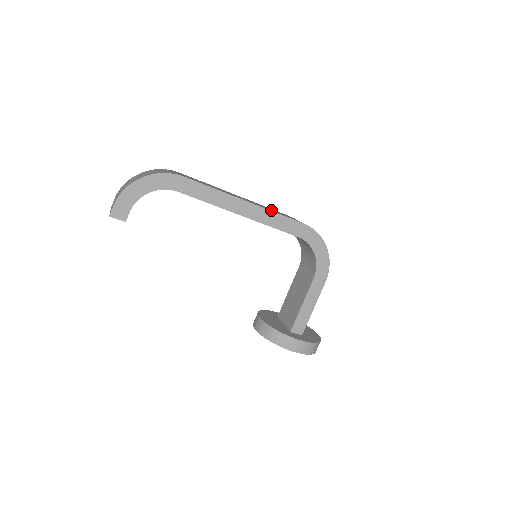
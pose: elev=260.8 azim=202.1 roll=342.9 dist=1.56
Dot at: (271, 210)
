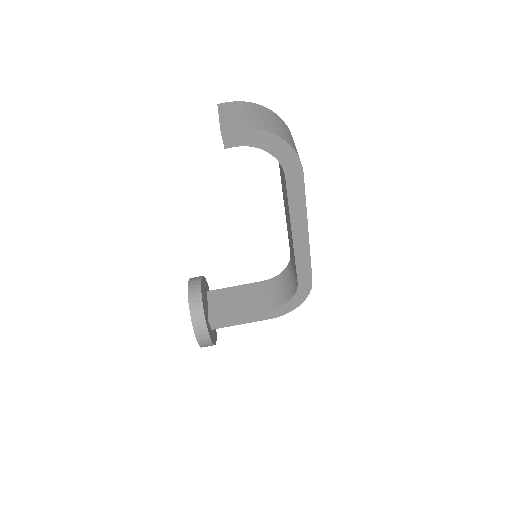
Dot at: occluded
